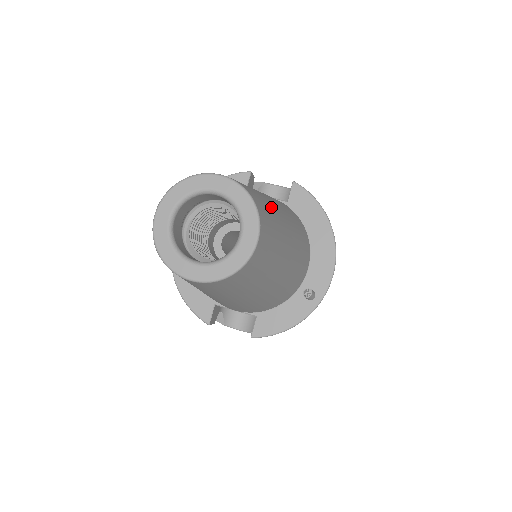
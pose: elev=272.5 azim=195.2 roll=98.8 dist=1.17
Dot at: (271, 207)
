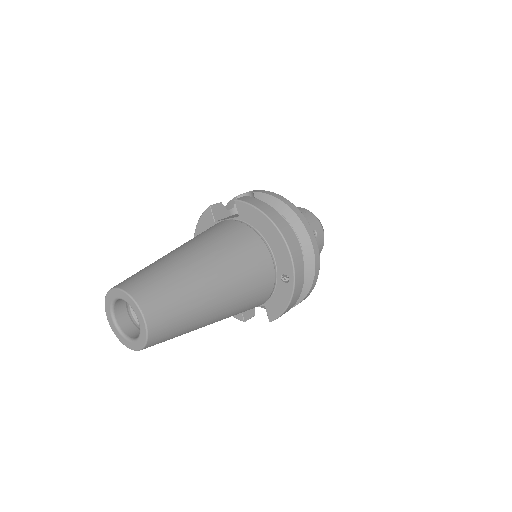
Dot at: (170, 274)
